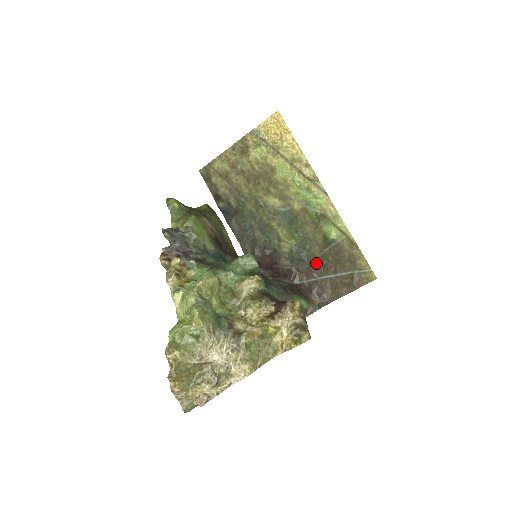
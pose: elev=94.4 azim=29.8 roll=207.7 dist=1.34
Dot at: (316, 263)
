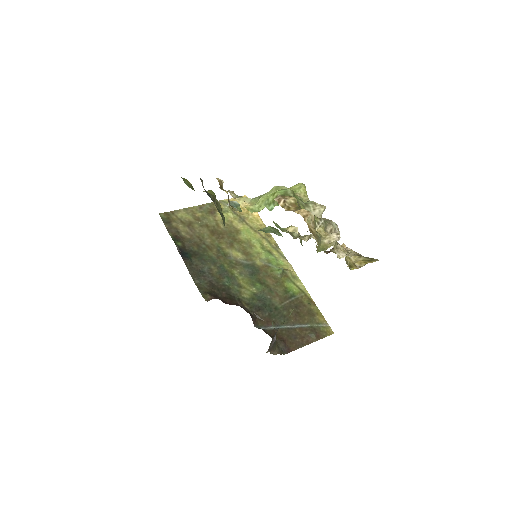
Dot at: (276, 312)
